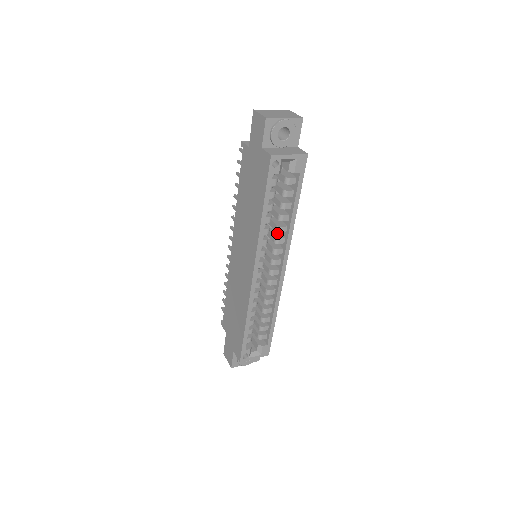
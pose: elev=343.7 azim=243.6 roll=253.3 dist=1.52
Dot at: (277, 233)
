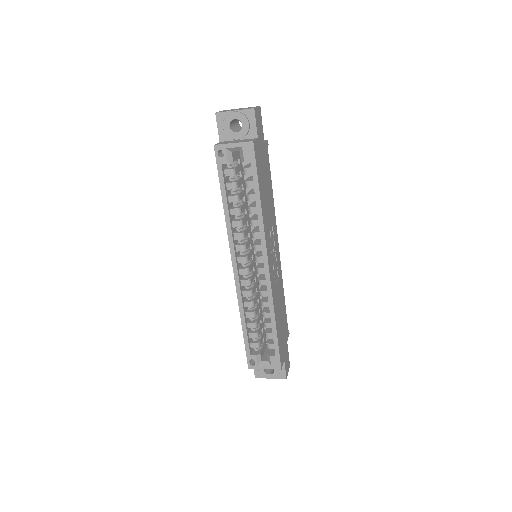
Dot at: occluded
